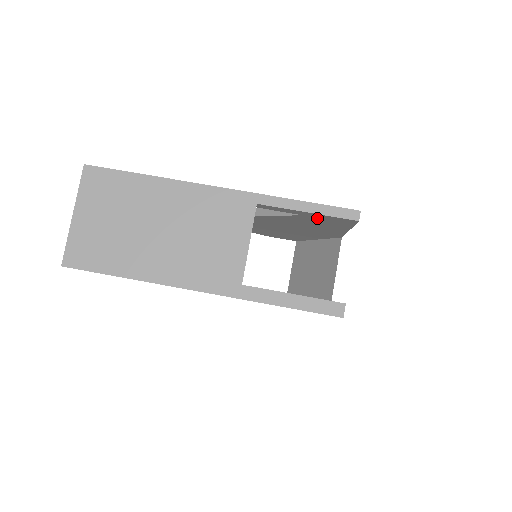
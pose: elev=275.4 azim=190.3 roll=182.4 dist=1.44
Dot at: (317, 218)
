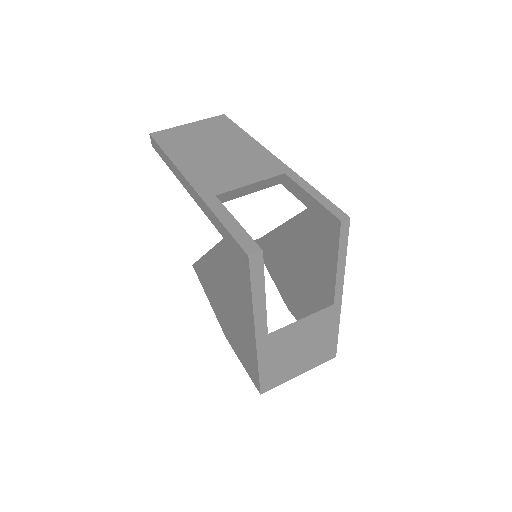
Dot at: (316, 218)
